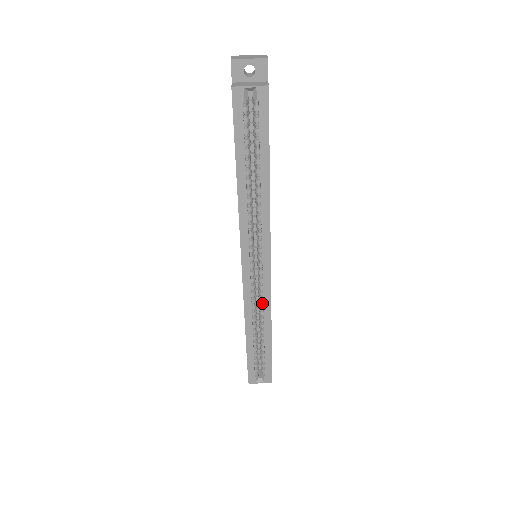
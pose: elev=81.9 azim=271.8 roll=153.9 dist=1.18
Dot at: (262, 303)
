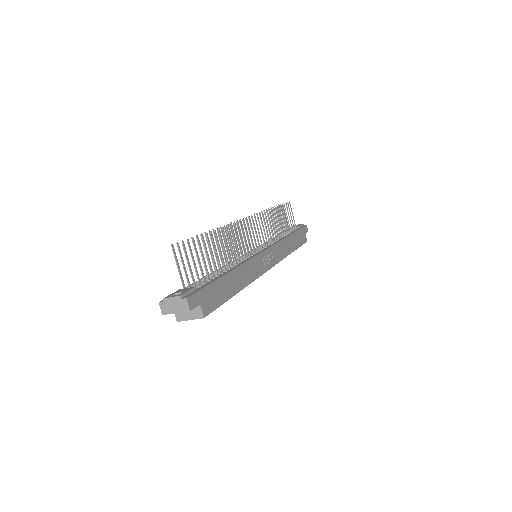
Dot at: occluded
